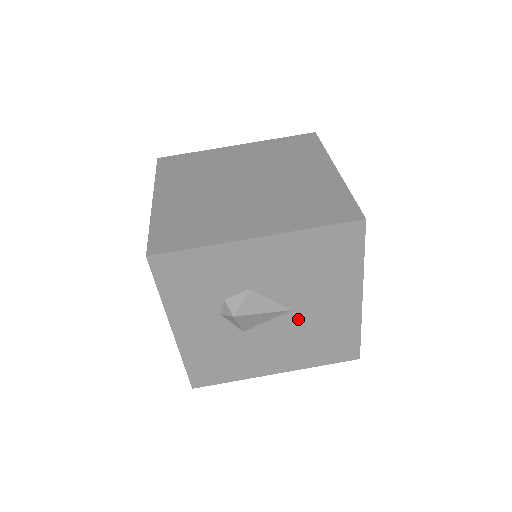
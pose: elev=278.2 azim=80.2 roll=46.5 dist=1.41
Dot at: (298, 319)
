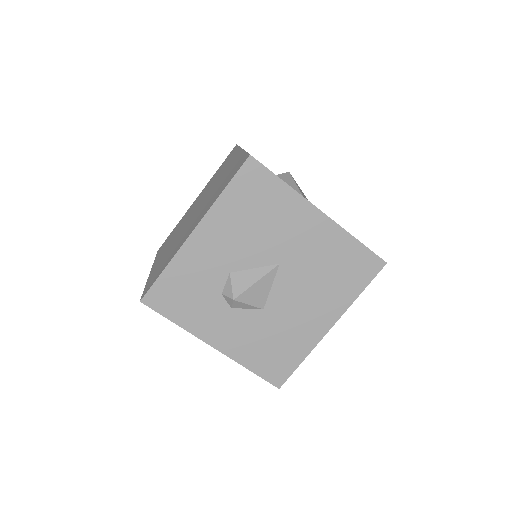
Dot at: (293, 268)
